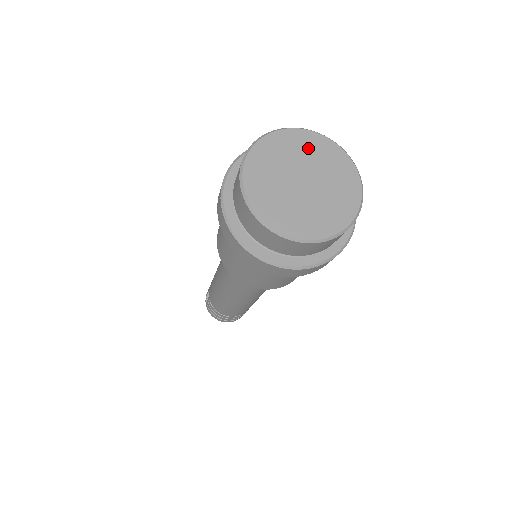
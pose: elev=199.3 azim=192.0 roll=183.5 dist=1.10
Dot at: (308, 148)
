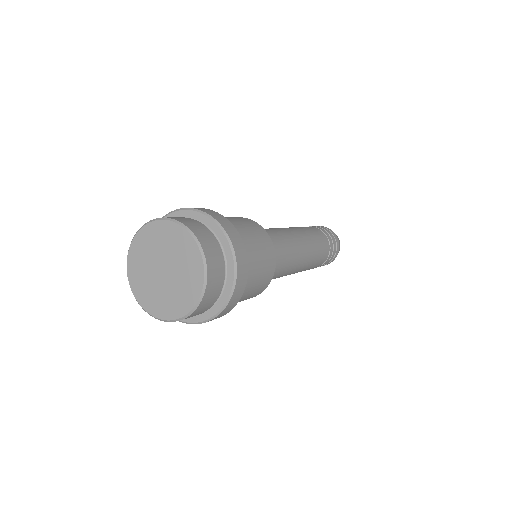
Dot at: (147, 245)
